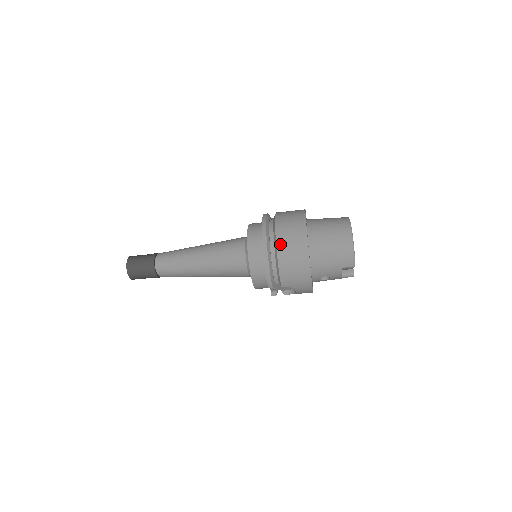
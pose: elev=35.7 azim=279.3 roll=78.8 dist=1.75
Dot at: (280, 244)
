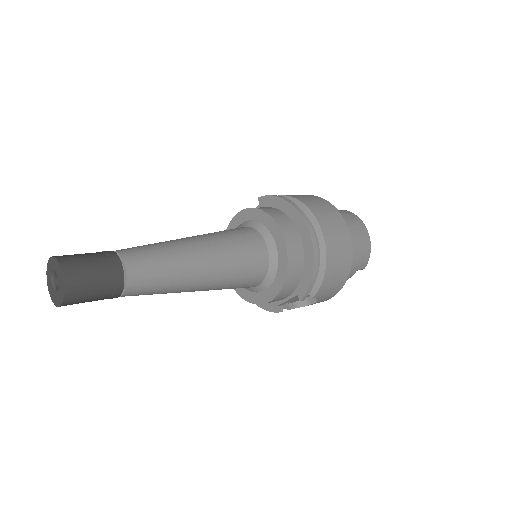
Dot at: (328, 239)
